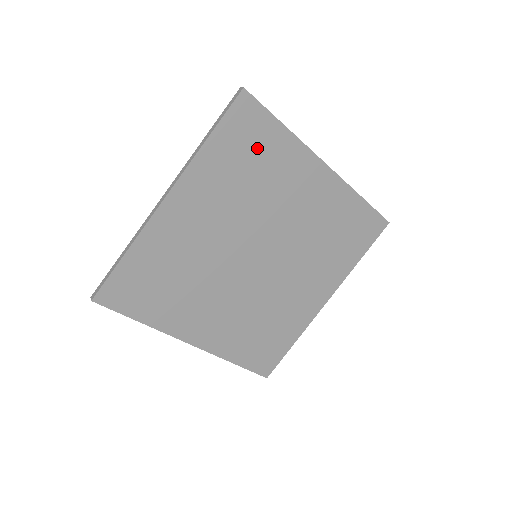
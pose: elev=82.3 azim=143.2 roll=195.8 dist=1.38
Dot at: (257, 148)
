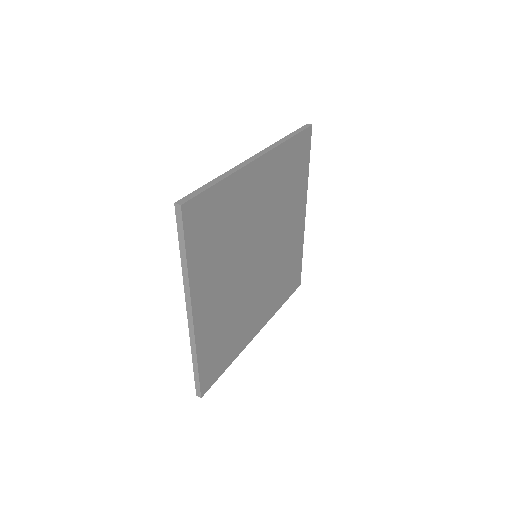
Dot at: (216, 217)
